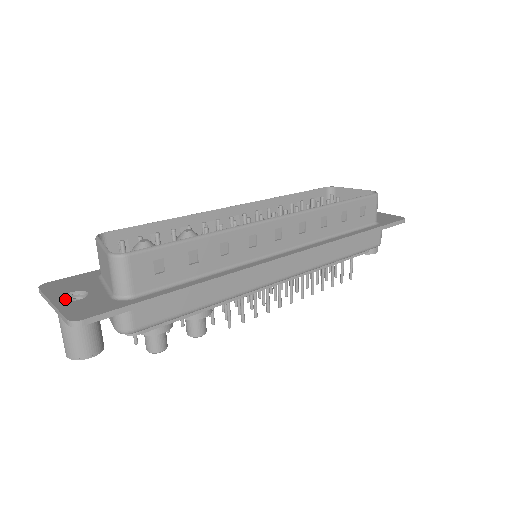
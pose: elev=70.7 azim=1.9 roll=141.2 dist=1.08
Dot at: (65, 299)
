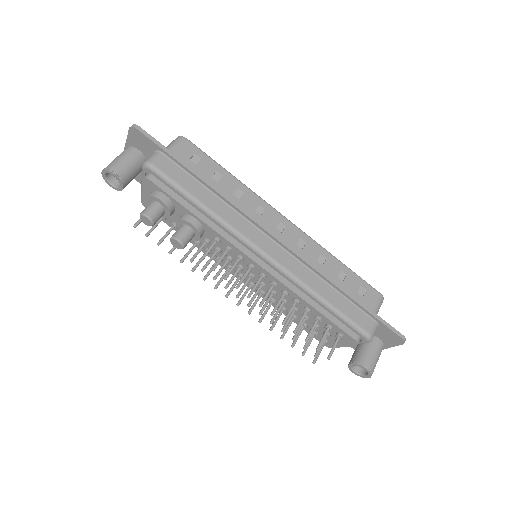
Dot at: occluded
